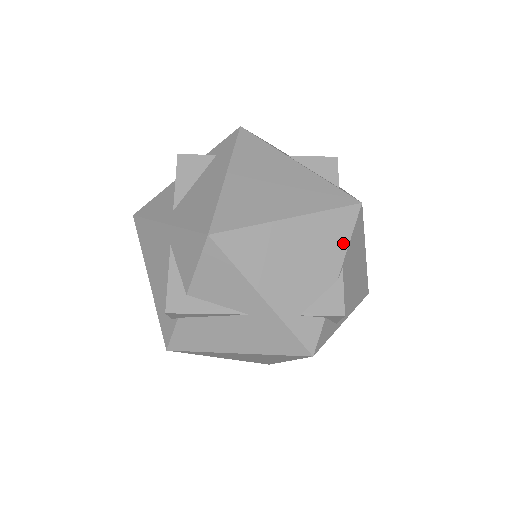
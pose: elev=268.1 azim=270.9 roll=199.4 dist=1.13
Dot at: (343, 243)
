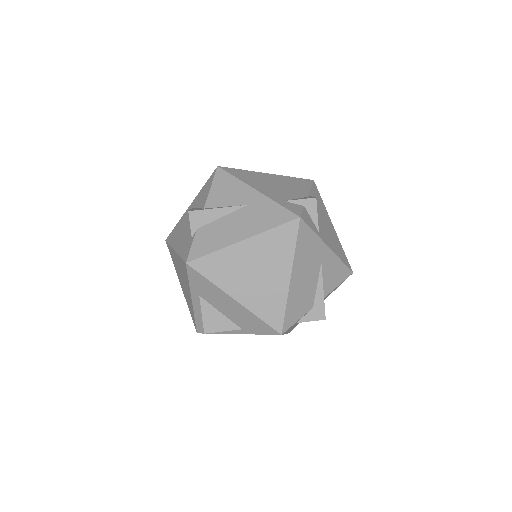
Dot at: (306, 187)
